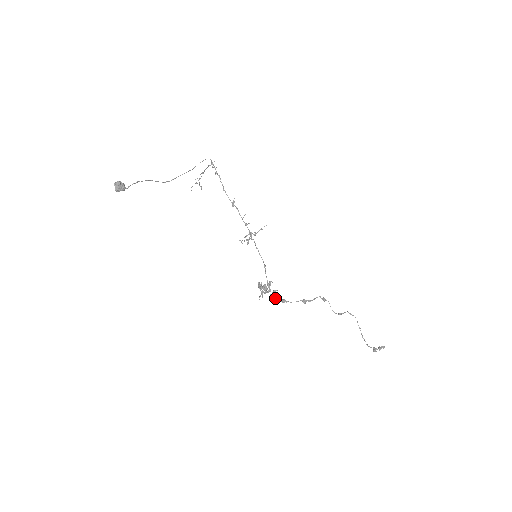
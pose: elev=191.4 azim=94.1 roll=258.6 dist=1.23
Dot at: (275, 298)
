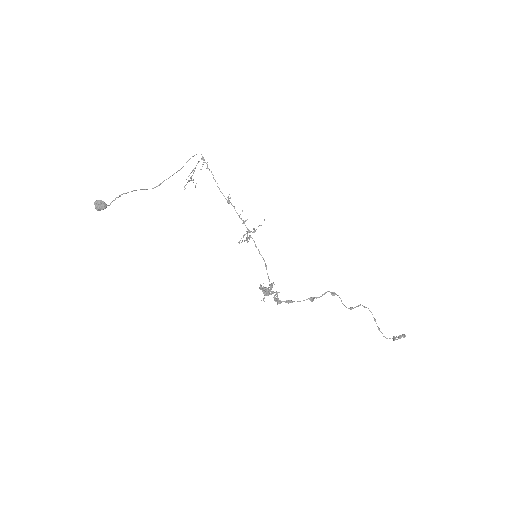
Dot at: (279, 300)
